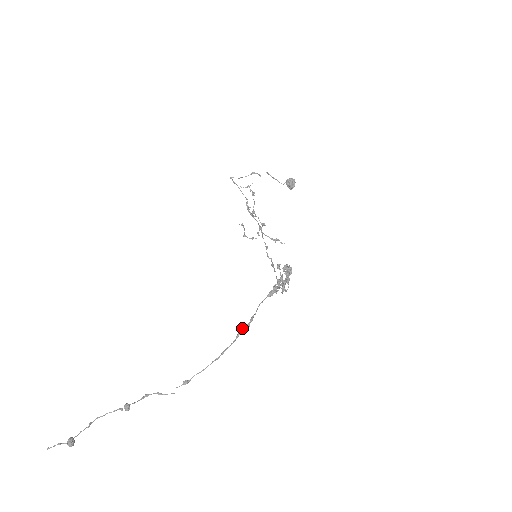
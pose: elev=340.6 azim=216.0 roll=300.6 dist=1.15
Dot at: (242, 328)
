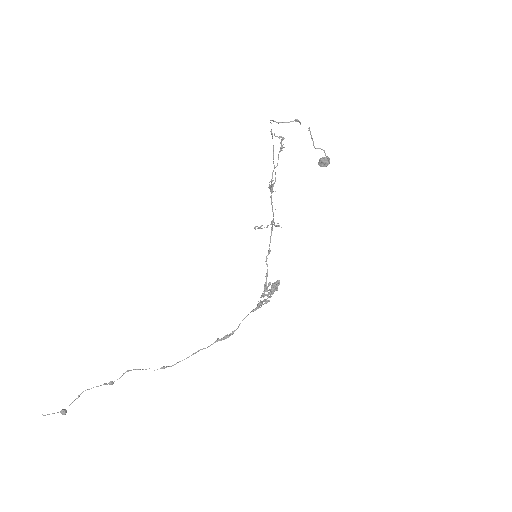
Dot at: (222, 339)
